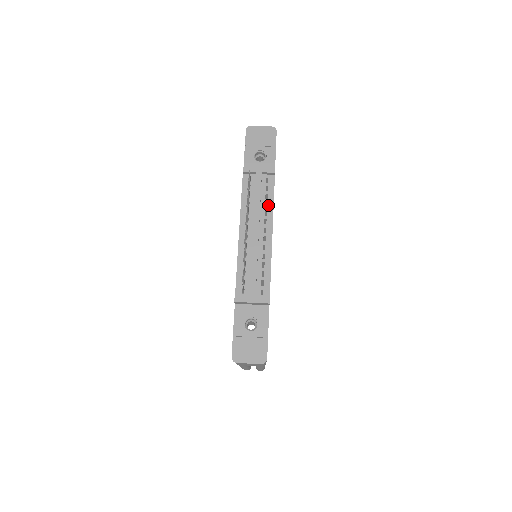
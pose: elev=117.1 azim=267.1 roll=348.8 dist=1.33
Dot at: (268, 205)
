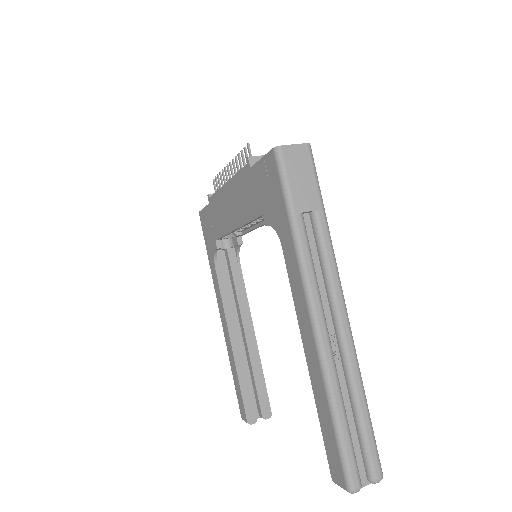
Dot at: occluded
